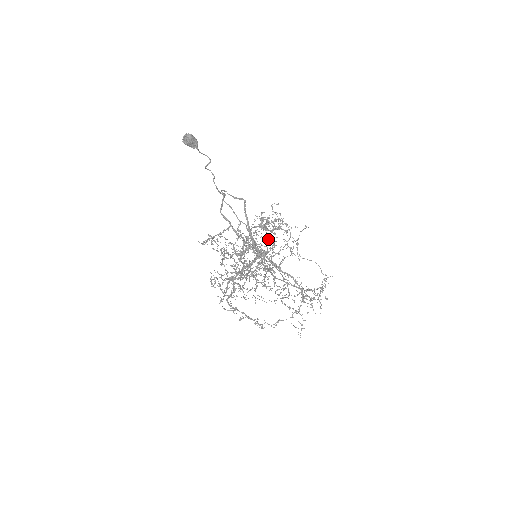
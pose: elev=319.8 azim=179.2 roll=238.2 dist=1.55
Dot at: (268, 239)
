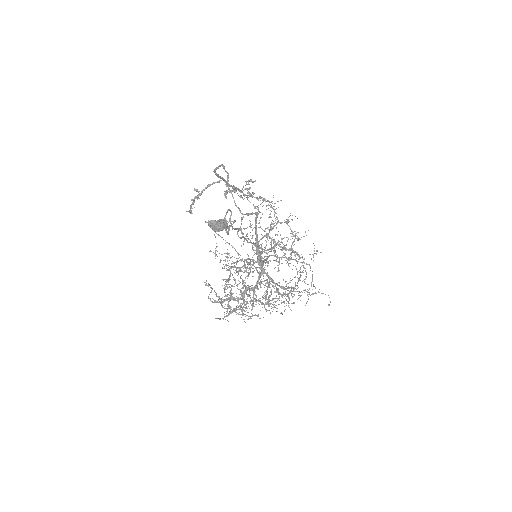
Dot at: (278, 268)
